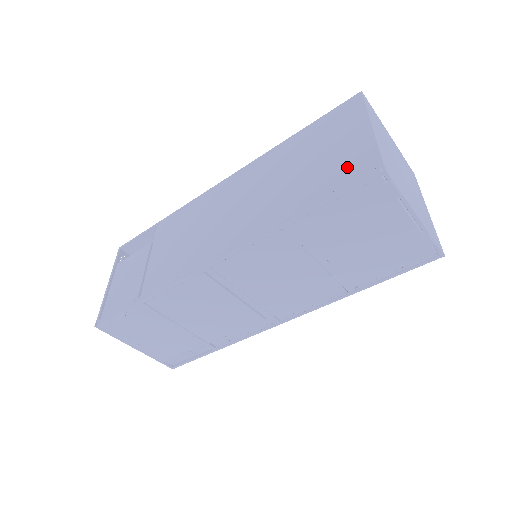
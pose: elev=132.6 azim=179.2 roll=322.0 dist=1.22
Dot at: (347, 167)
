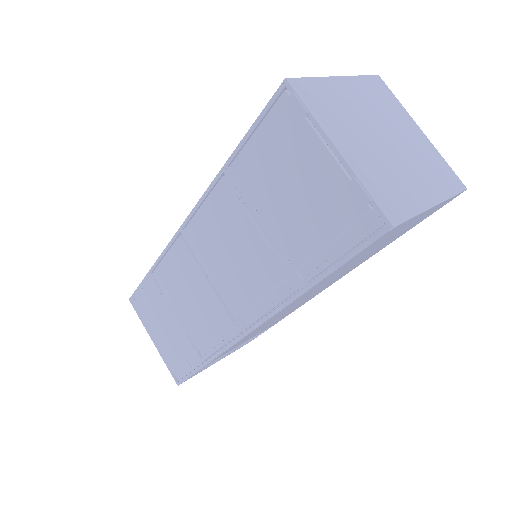
Dot at: occluded
